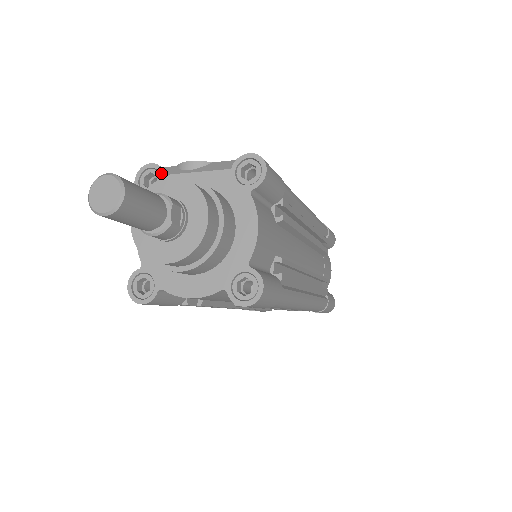
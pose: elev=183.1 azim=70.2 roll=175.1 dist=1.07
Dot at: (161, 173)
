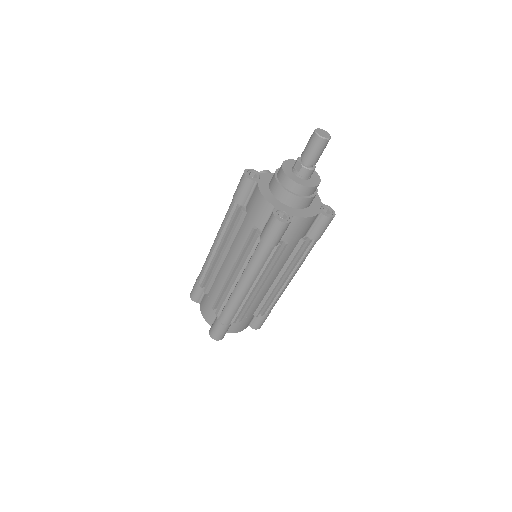
Dot at: (257, 172)
